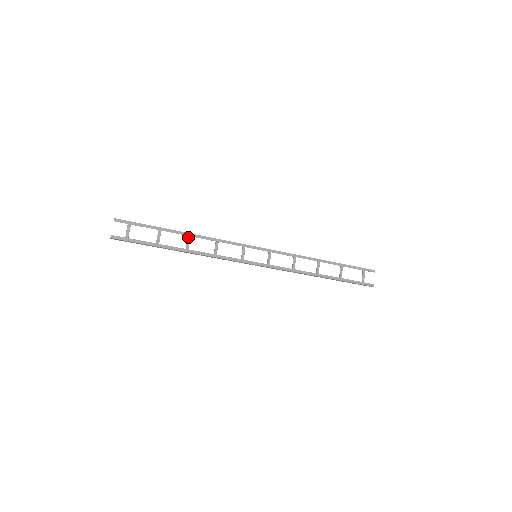
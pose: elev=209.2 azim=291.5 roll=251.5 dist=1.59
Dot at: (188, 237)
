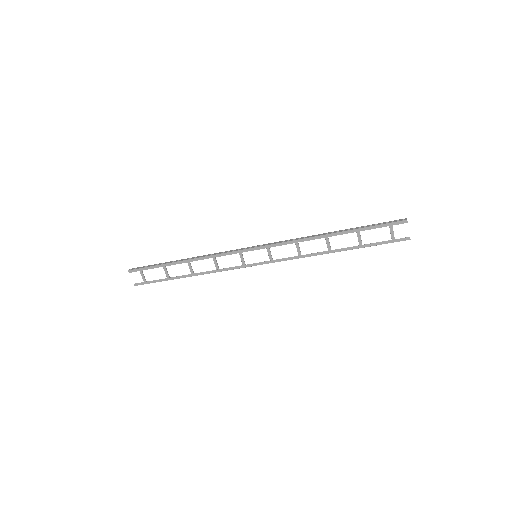
Dot at: (188, 263)
